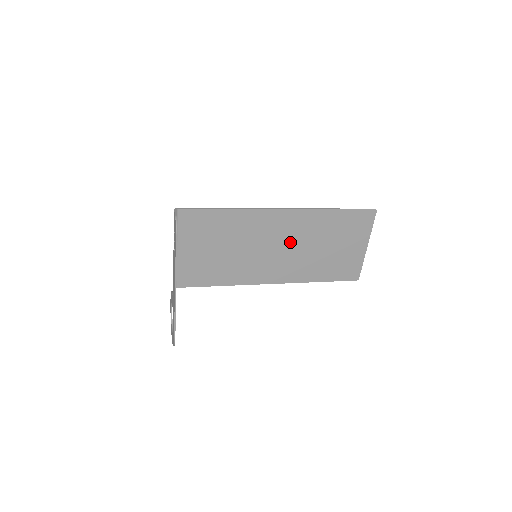
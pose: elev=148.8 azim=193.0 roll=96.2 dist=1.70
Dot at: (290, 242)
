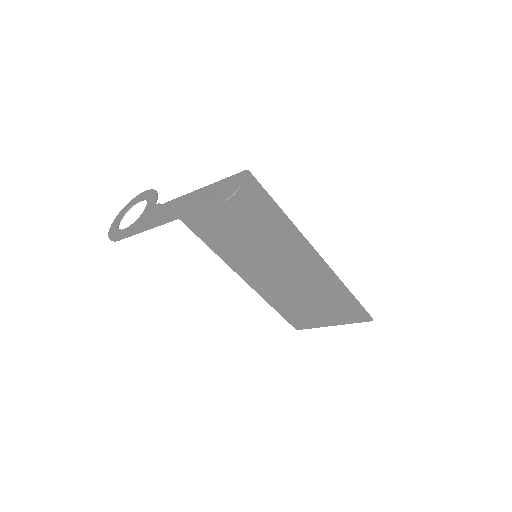
Dot at: (292, 274)
